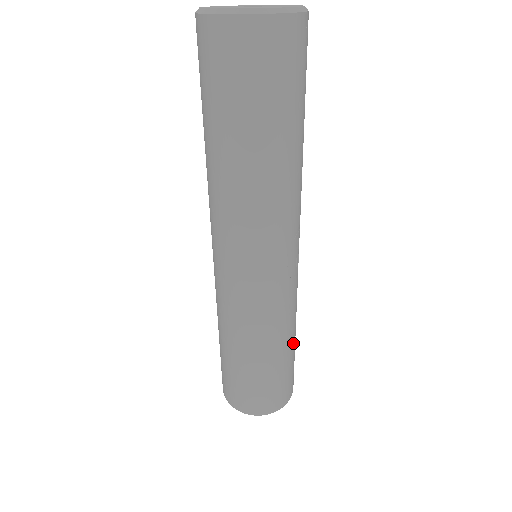
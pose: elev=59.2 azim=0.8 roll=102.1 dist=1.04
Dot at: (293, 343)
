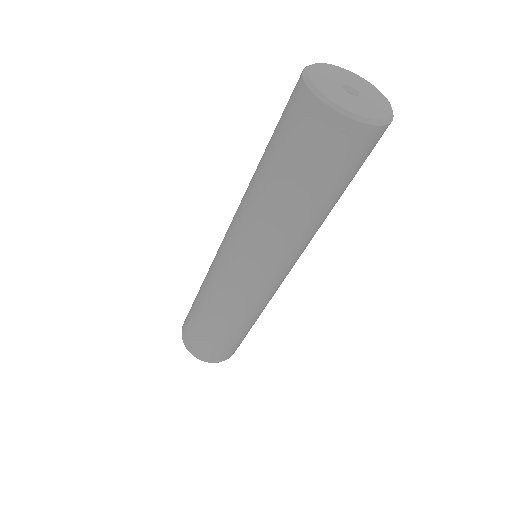
Dot at: occluded
